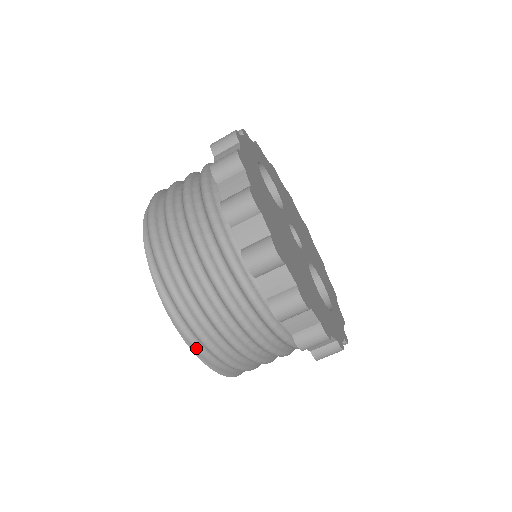
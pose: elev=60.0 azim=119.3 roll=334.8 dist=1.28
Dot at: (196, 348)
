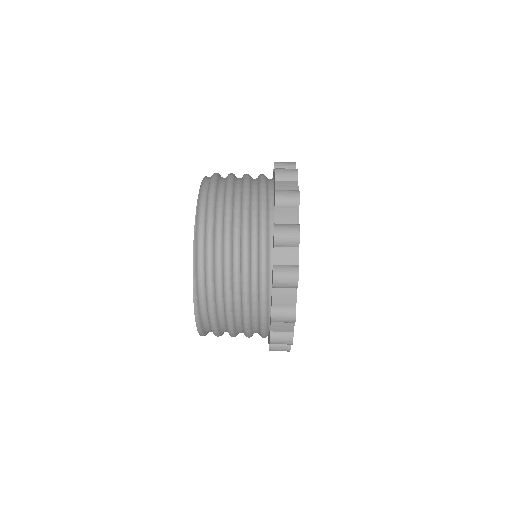
Dot at: (199, 211)
